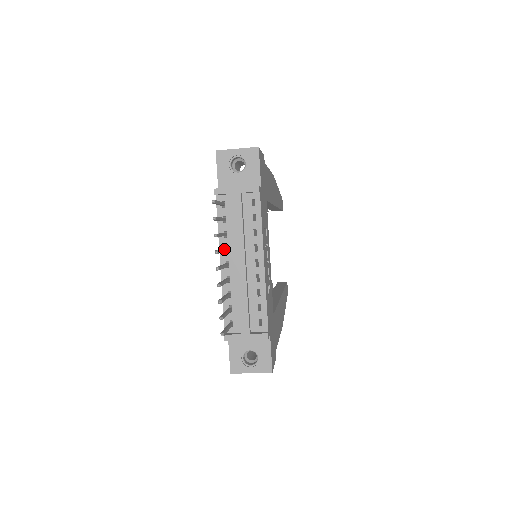
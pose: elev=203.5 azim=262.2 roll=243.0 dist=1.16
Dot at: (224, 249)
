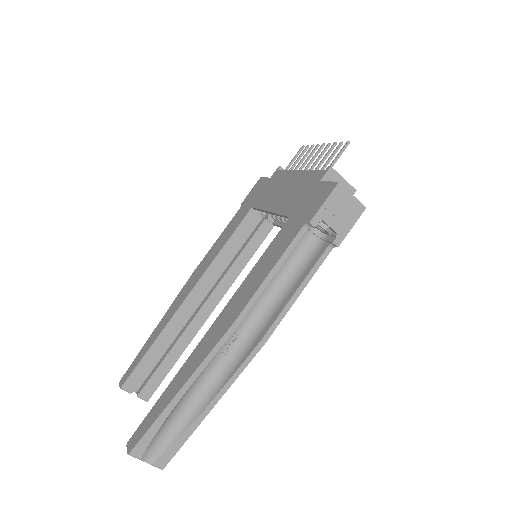
Dot at: (306, 163)
